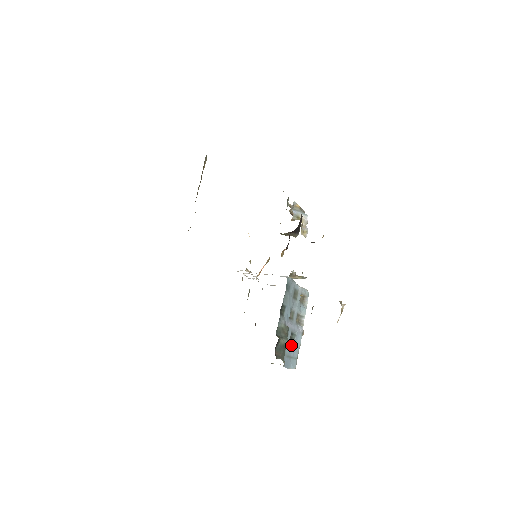
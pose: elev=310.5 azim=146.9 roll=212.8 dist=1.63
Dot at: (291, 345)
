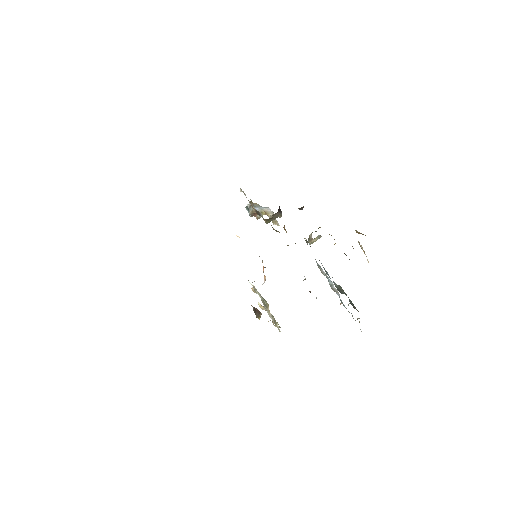
Dot at: occluded
